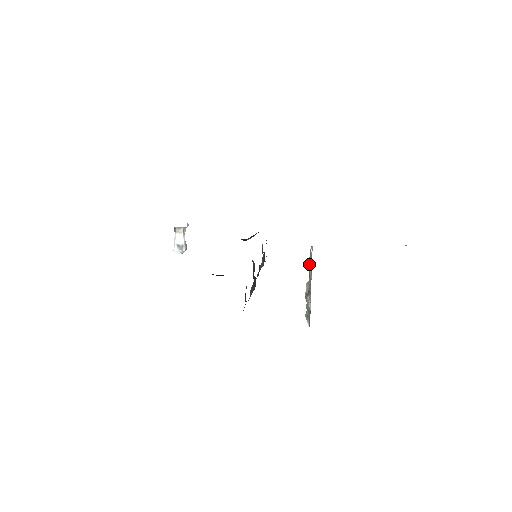
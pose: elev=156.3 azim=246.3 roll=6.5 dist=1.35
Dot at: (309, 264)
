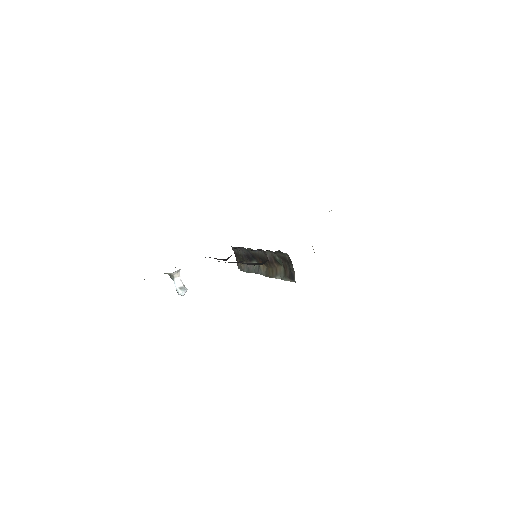
Dot at: occluded
